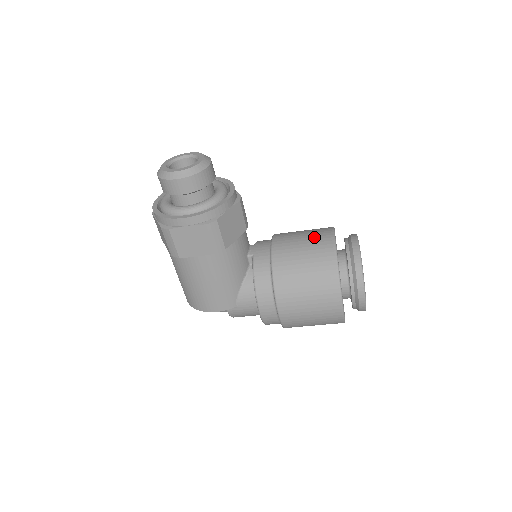
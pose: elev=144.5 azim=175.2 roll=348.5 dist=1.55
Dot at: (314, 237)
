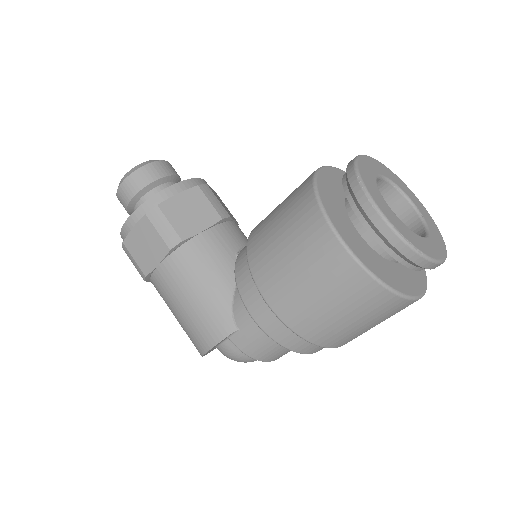
Dot at: occluded
